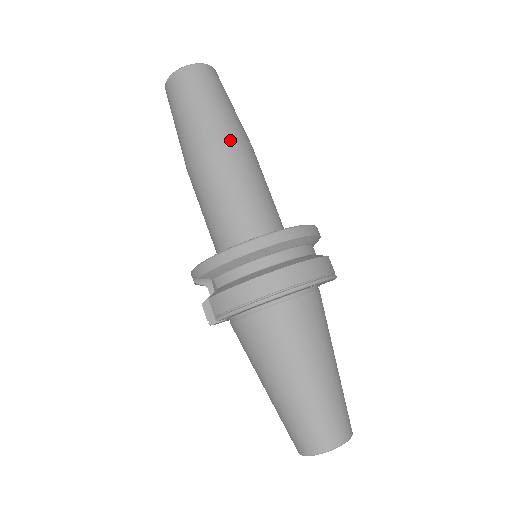
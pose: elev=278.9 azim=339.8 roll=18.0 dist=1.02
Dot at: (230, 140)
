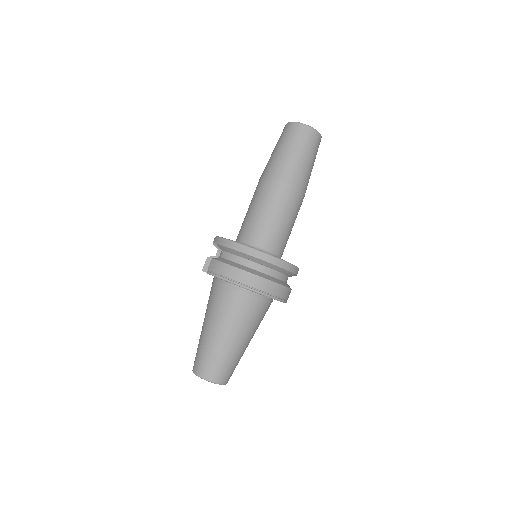
Dot at: (293, 186)
